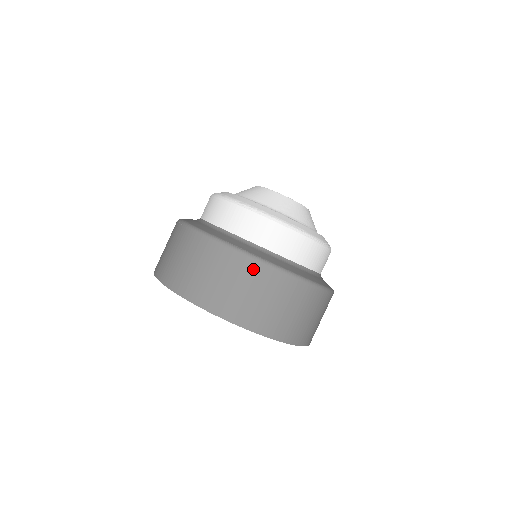
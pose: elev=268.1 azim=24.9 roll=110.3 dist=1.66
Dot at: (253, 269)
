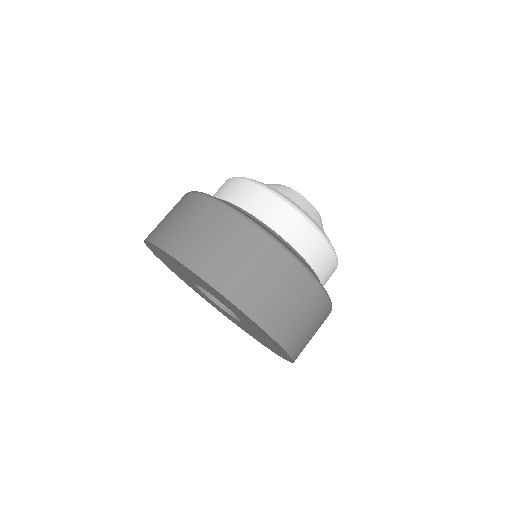
Dot at: (184, 199)
